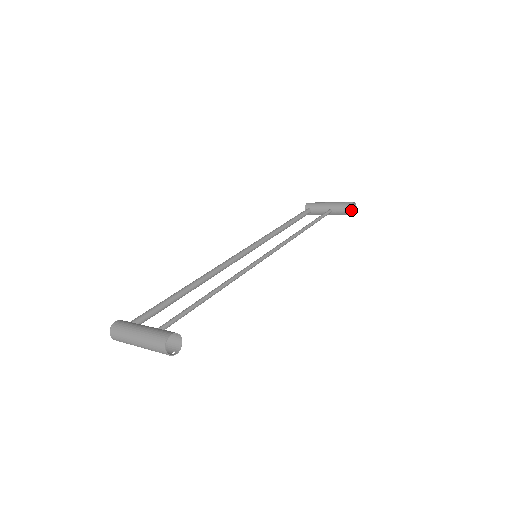
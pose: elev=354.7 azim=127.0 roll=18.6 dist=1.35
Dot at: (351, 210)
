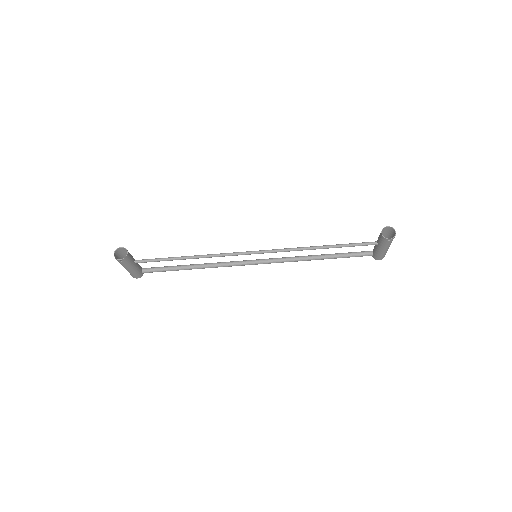
Dot at: (393, 238)
